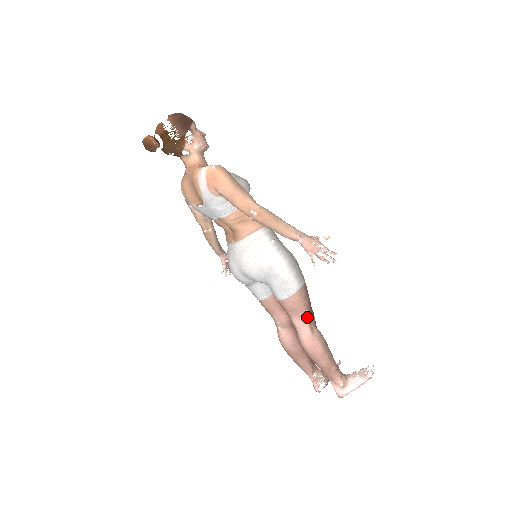
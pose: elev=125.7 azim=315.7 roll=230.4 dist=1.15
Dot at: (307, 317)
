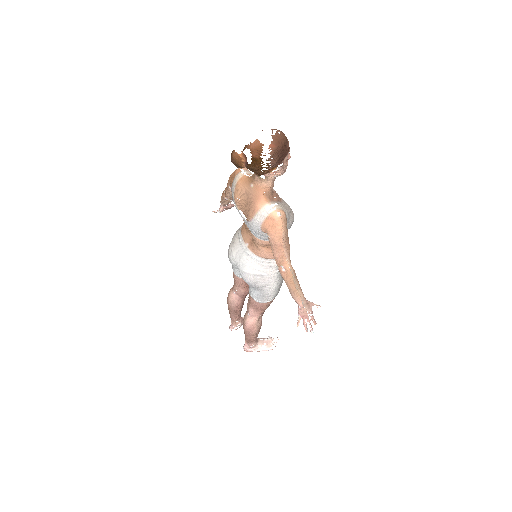
Dot at: (262, 313)
